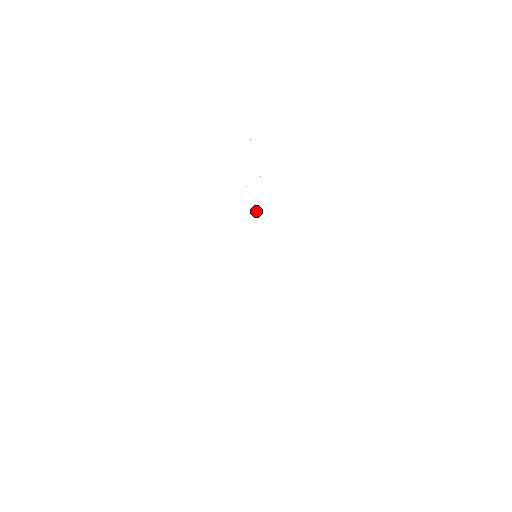
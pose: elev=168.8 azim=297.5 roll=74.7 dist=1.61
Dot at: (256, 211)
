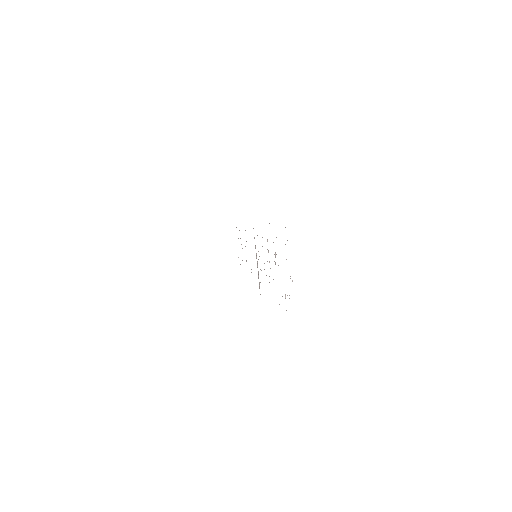
Dot at: occluded
